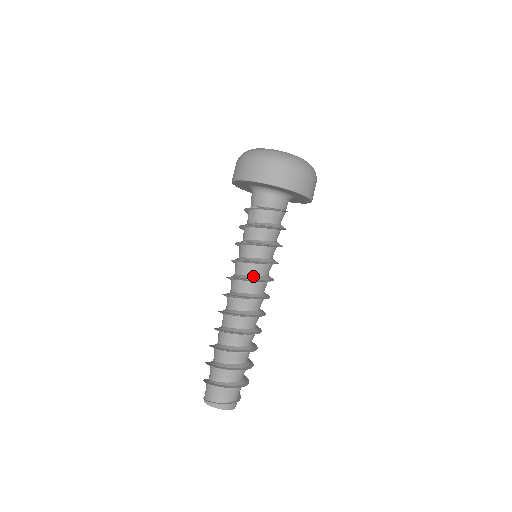
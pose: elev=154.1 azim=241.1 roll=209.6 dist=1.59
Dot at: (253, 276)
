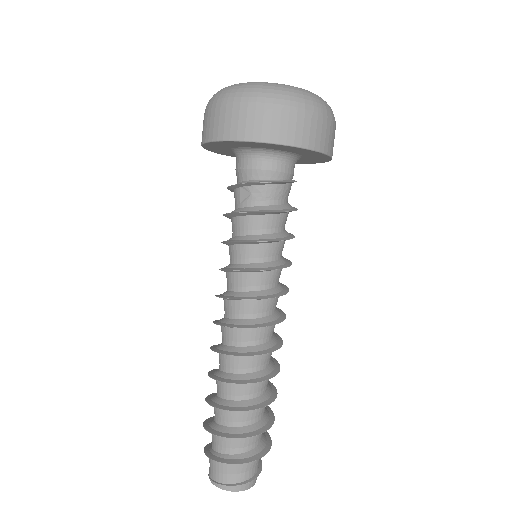
Dot at: (262, 291)
